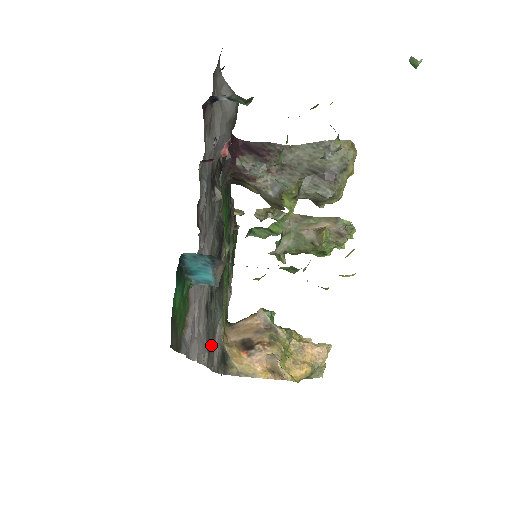
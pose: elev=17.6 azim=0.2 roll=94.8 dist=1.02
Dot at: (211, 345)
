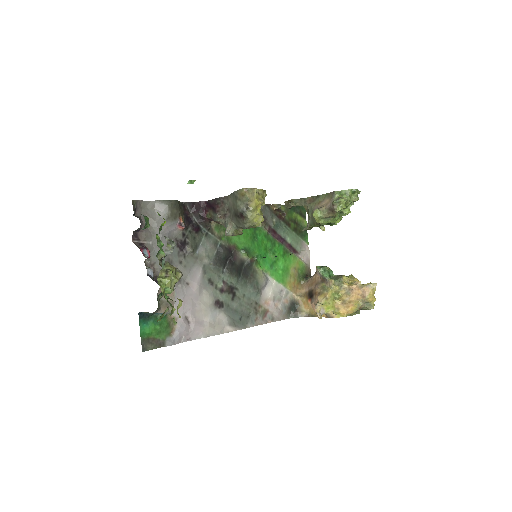
Dot at: (251, 313)
